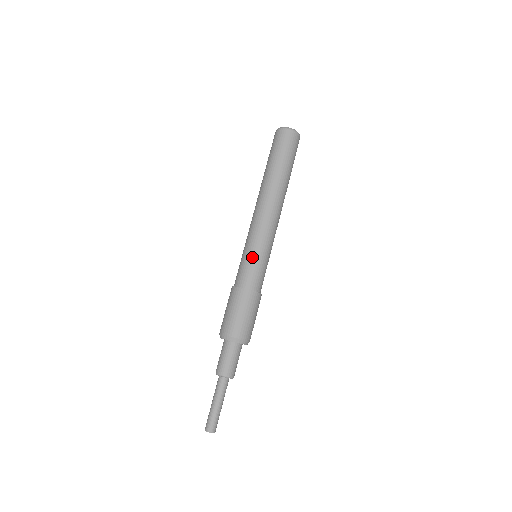
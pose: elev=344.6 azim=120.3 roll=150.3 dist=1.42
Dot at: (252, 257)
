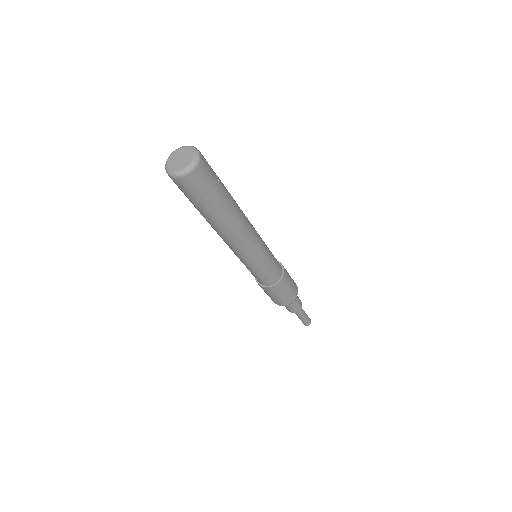
Dot at: occluded
